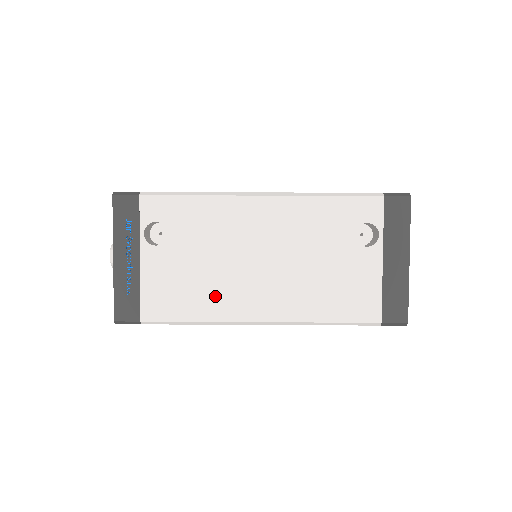
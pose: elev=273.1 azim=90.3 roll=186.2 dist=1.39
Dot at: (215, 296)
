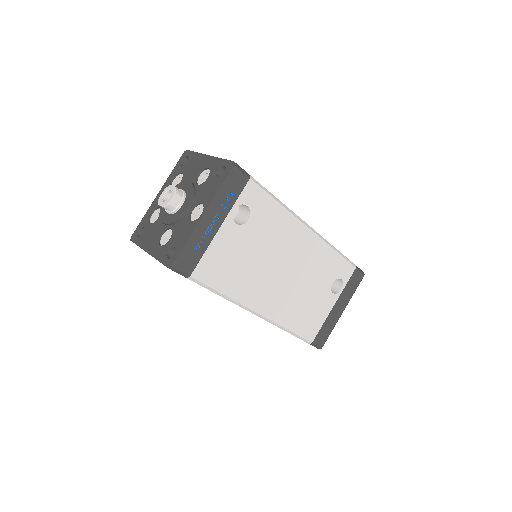
Dot at: (247, 282)
